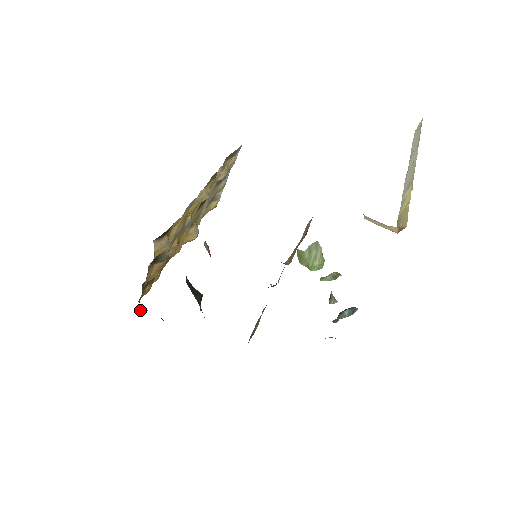
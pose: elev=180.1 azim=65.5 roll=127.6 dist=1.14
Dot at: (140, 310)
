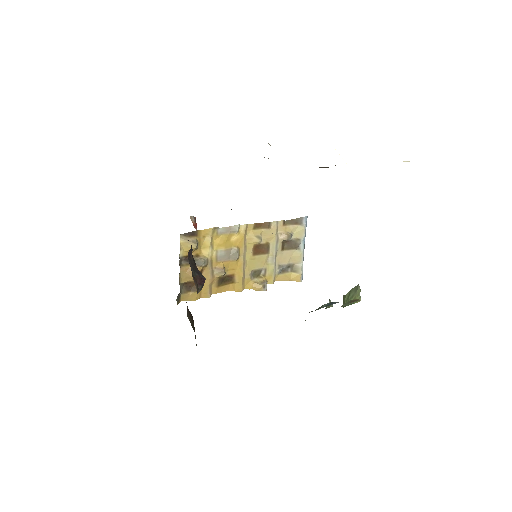
Dot at: occluded
